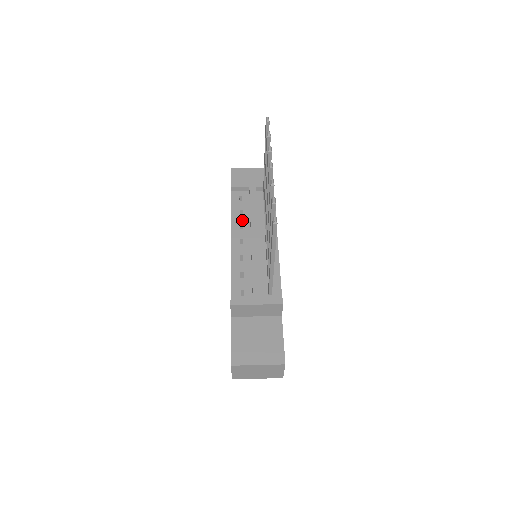
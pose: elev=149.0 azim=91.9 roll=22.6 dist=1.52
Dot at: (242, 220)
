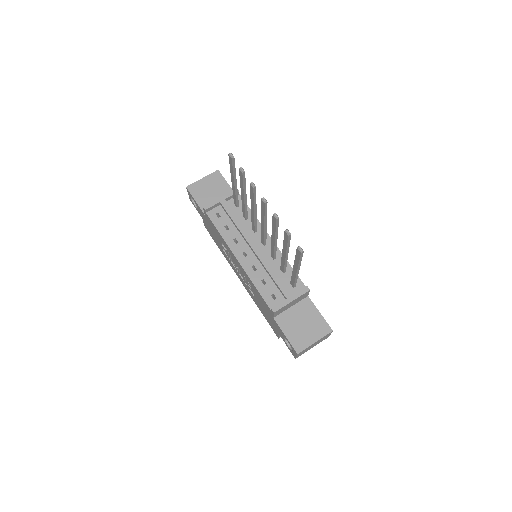
Dot at: (232, 235)
